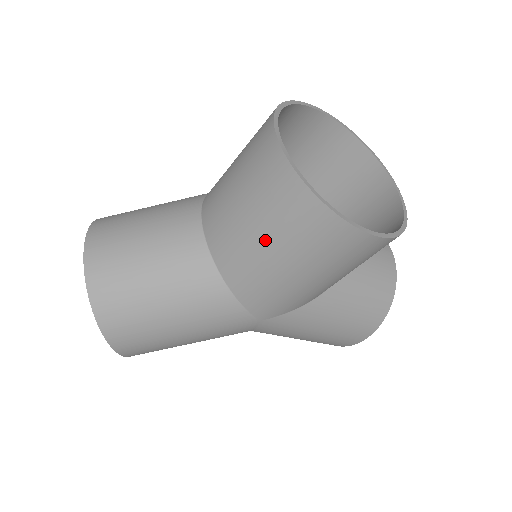
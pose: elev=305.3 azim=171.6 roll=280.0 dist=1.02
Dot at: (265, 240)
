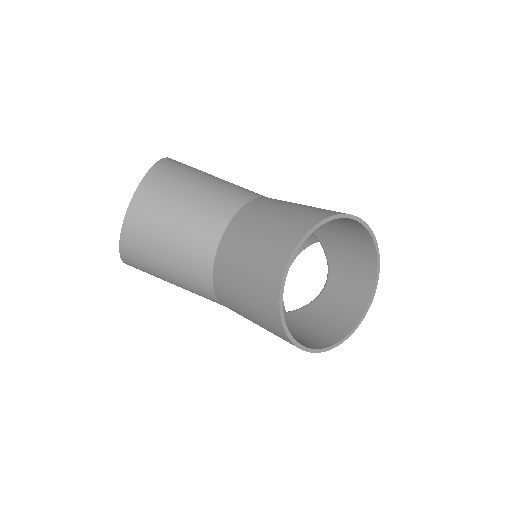
Dot at: (245, 303)
